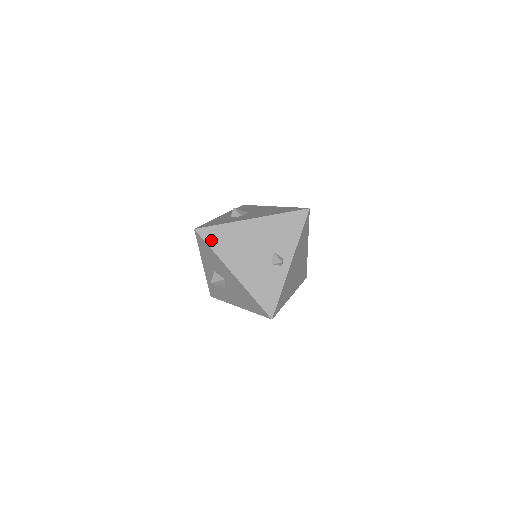
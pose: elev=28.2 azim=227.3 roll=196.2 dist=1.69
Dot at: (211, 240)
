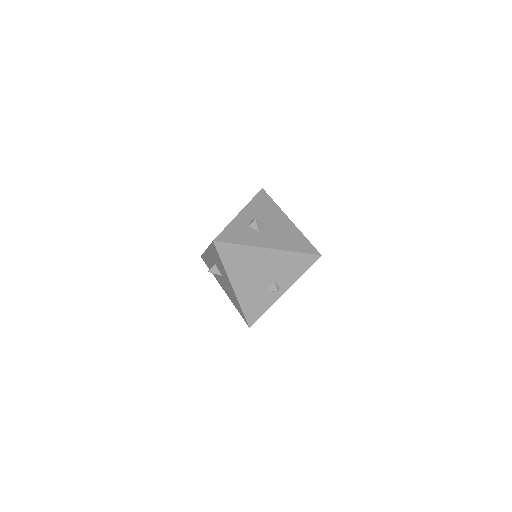
Dot at: (225, 255)
